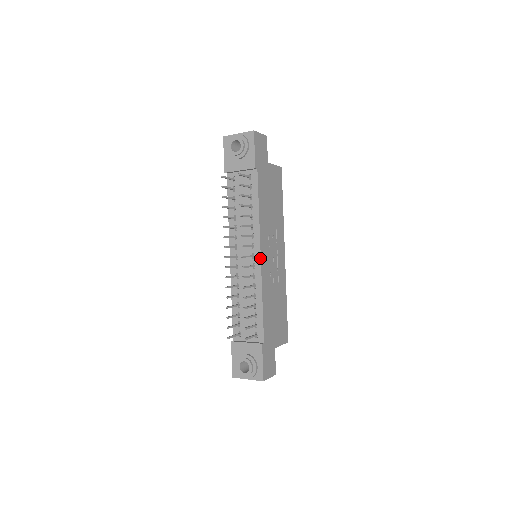
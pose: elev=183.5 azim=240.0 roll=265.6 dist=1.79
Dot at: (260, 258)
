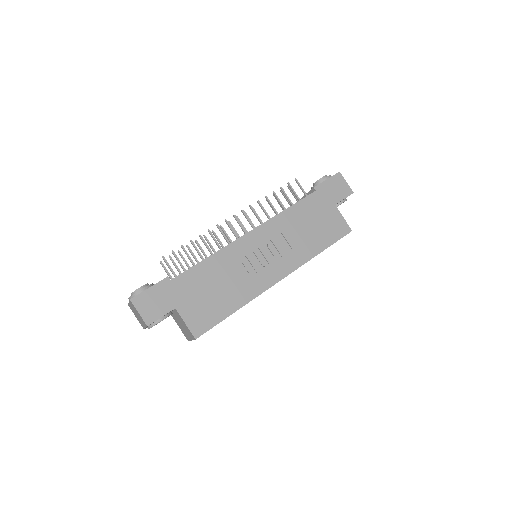
Dot at: (247, 233)
